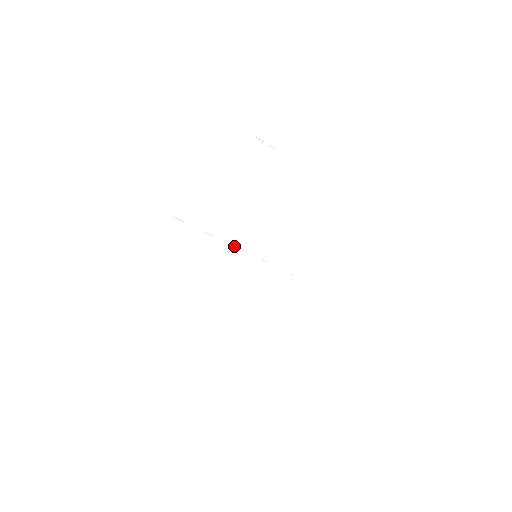
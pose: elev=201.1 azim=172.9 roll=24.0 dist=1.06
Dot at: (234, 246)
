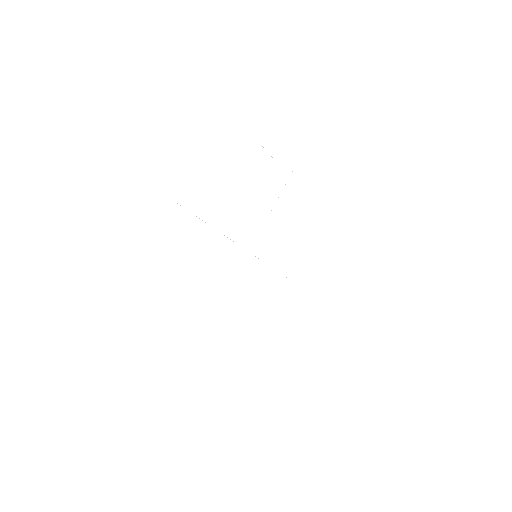
Dot at: occluded
